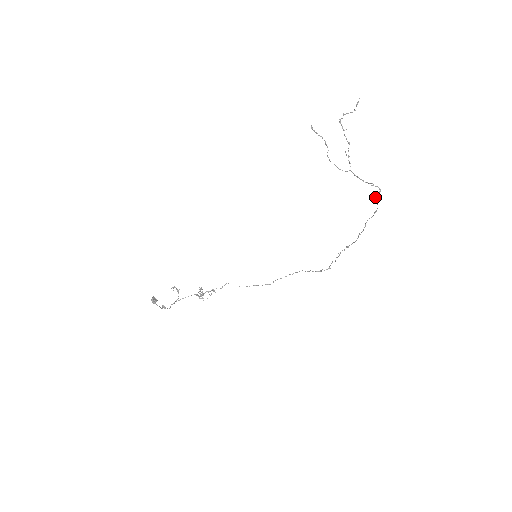
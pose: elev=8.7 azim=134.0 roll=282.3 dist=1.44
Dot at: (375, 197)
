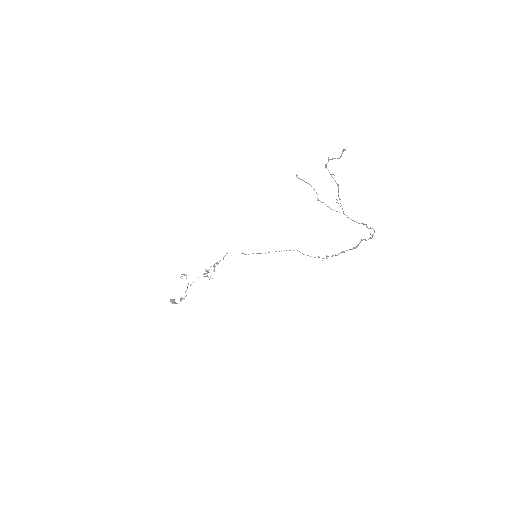
Dot at: (370, 234)
